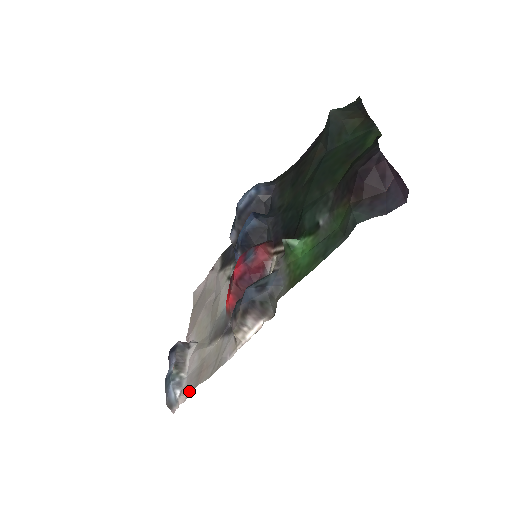
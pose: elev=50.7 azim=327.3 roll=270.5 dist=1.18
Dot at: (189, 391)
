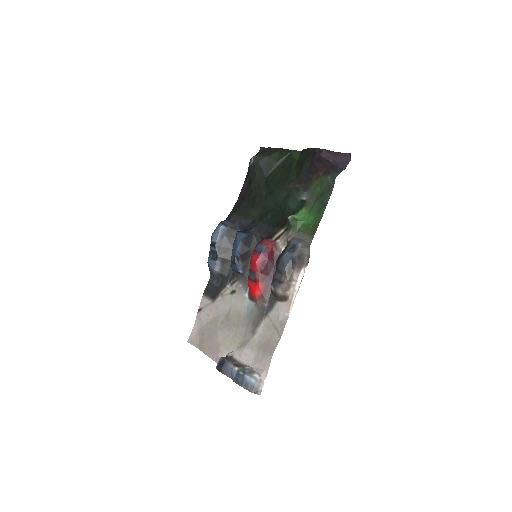
Dot at: (267, 364)
